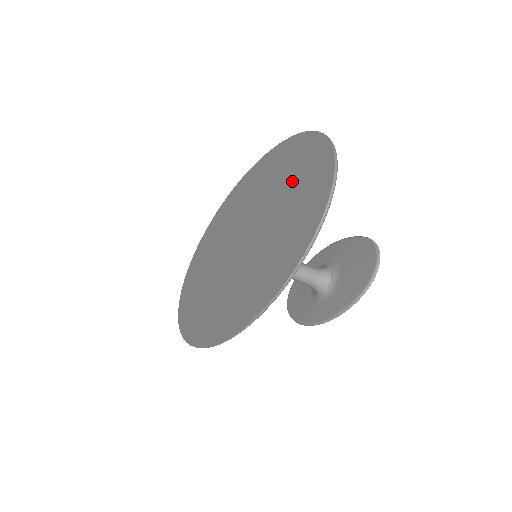
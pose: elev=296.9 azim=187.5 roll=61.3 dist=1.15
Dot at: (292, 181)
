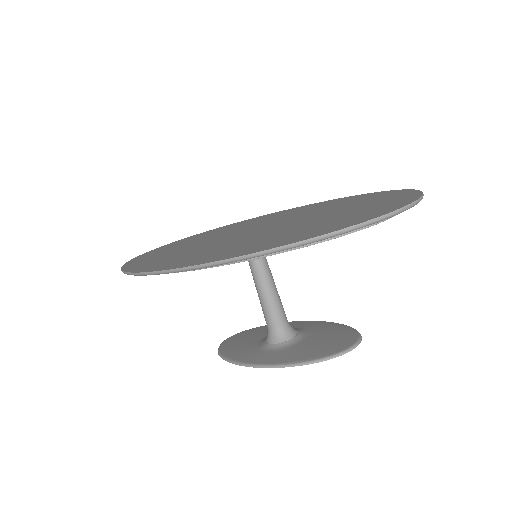
Dot at: (356, 205)
